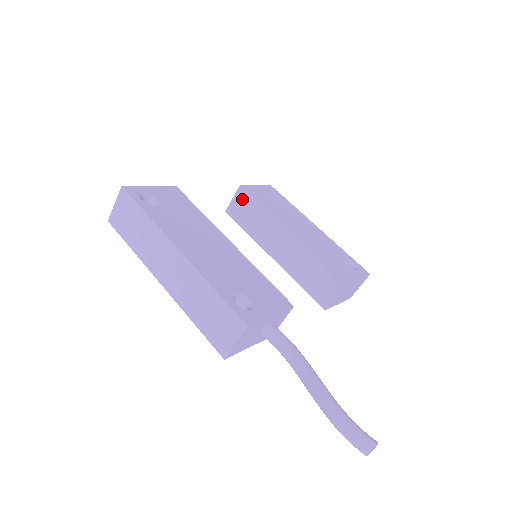
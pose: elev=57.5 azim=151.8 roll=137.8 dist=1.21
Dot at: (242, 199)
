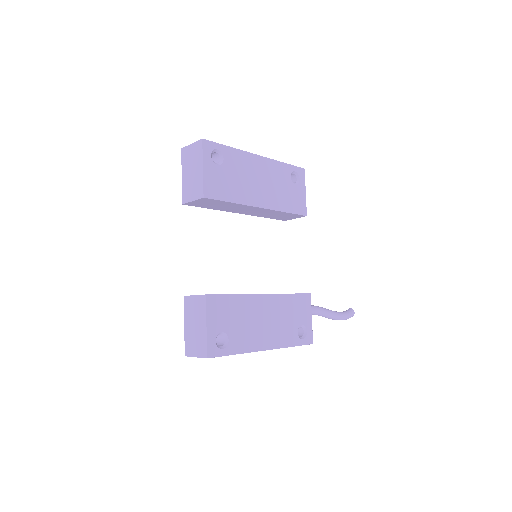
Dot at: (206, 201)
